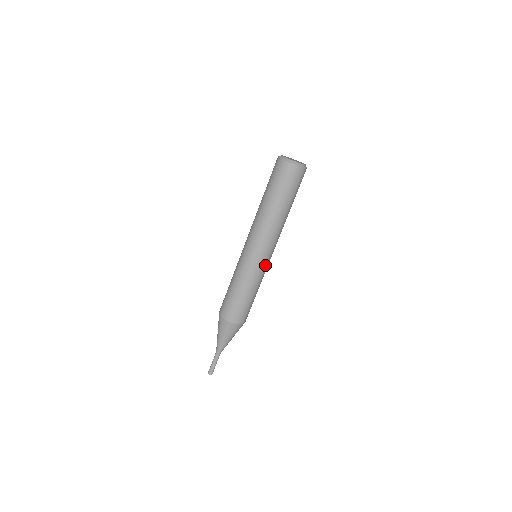
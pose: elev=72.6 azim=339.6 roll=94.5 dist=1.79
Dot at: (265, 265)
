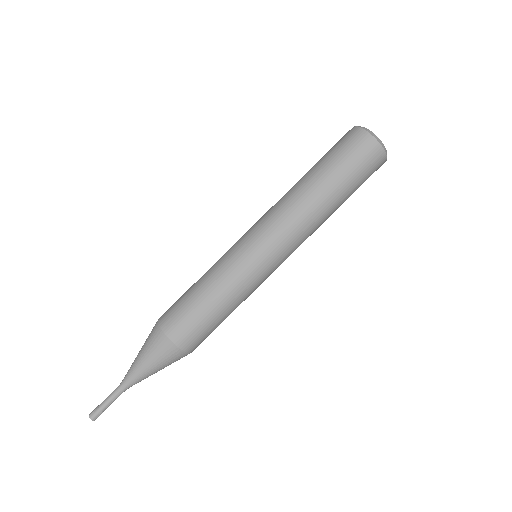
Dot at: (251, 258)
